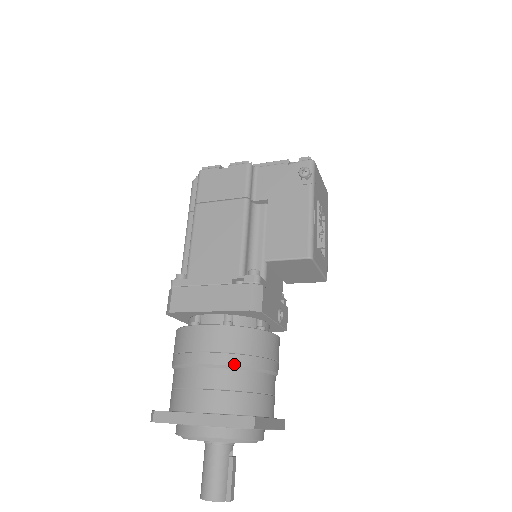
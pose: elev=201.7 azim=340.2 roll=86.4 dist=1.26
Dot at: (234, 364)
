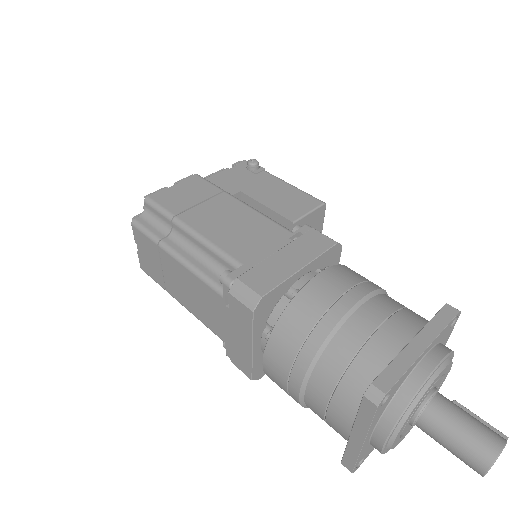
Dot at: (377, 288)
